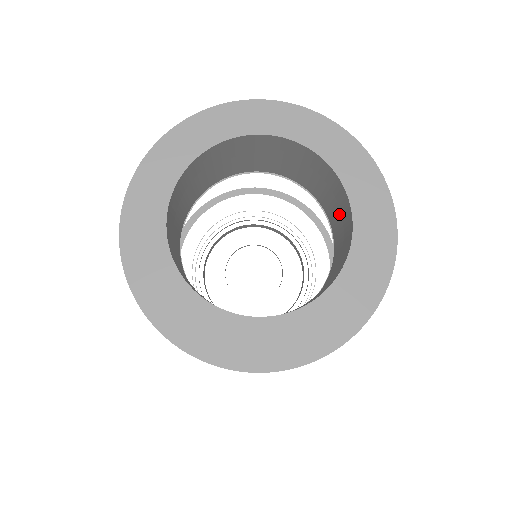
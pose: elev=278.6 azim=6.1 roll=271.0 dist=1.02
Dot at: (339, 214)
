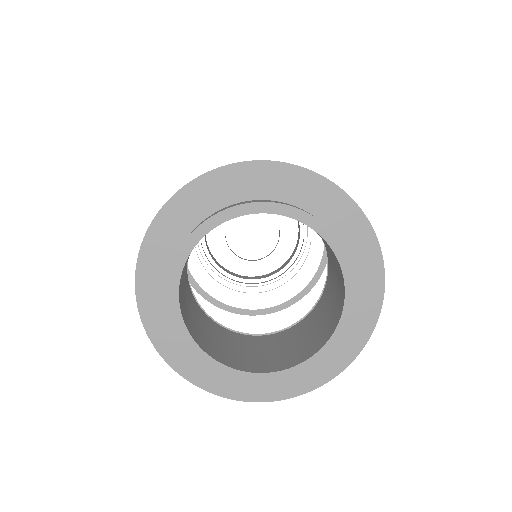
Dot at: (315, 328)
